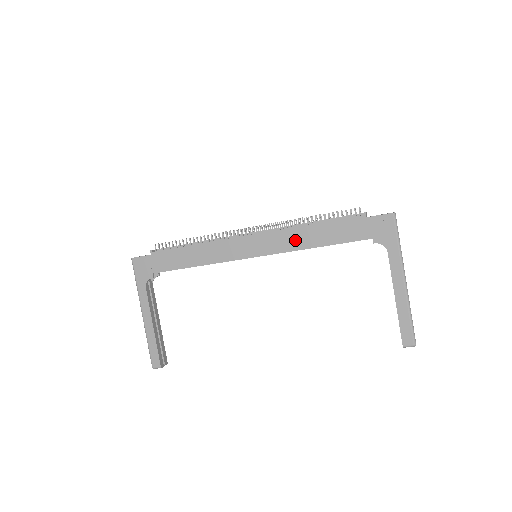
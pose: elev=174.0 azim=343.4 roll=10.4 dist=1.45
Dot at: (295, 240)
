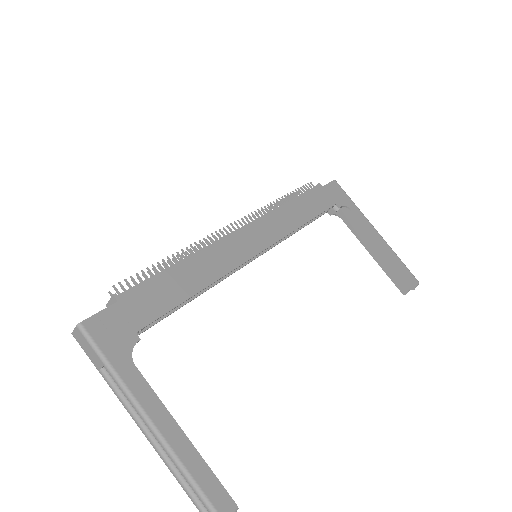
Dot at: (287, 220)
